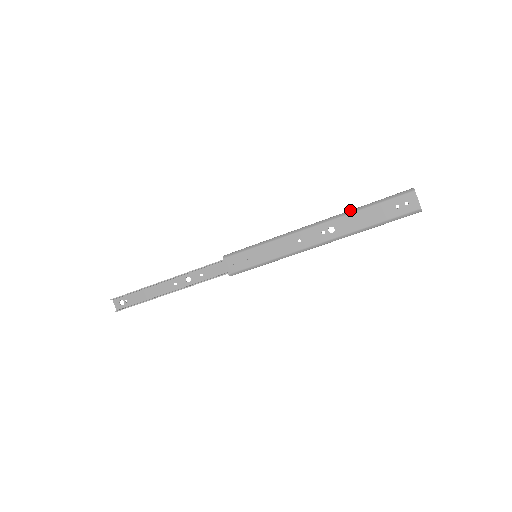
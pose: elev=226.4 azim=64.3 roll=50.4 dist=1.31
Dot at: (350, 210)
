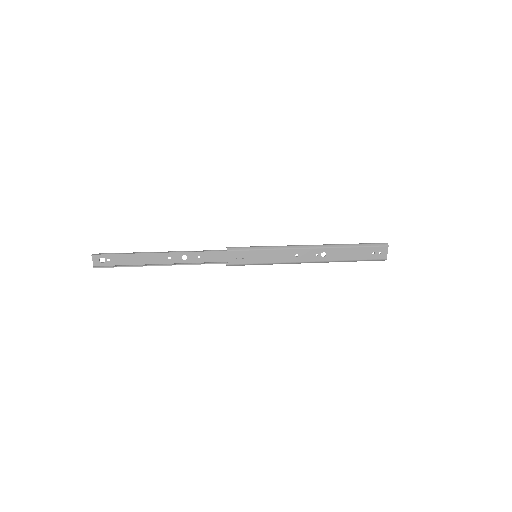
Dot at: (341, 244)
